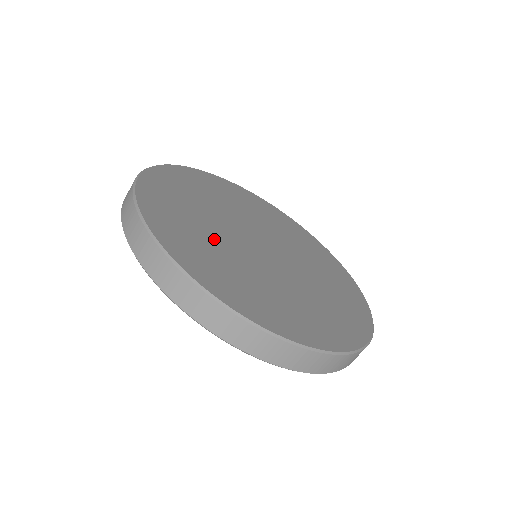
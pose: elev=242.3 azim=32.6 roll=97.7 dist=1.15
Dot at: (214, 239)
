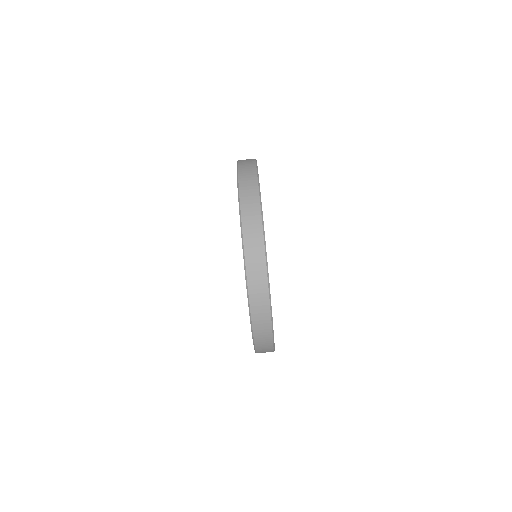
Dot at: occluded
